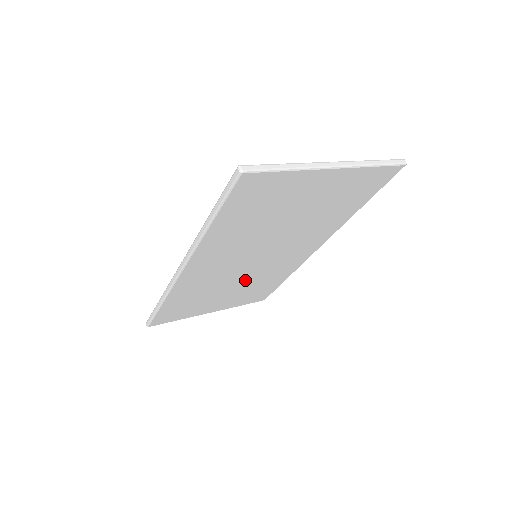
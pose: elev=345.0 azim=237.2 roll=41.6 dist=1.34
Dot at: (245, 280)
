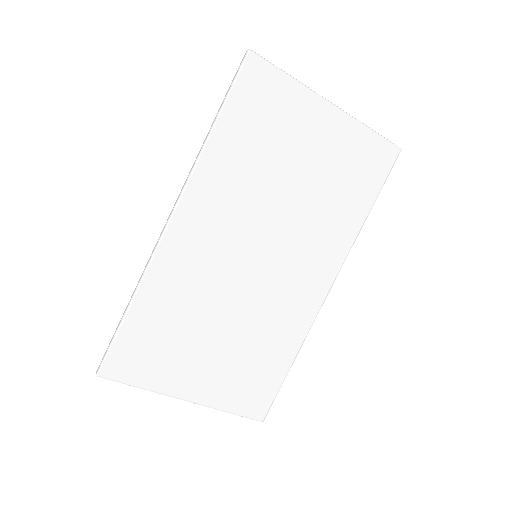
Dot at: (240, 316)
